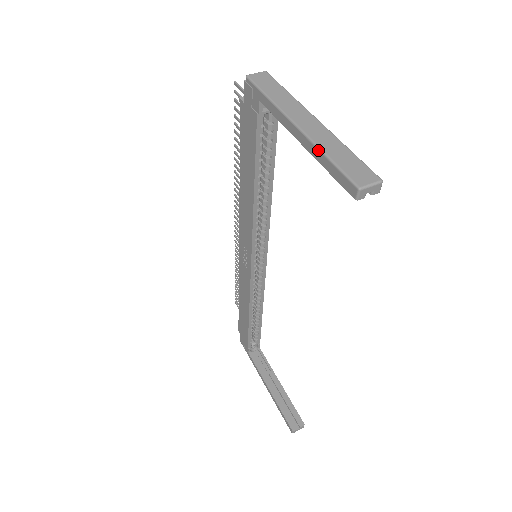
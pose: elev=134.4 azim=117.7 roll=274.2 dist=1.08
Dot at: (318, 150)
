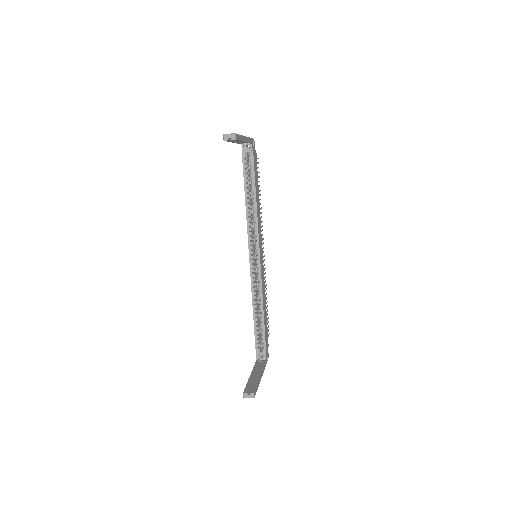
Dot at: occluded
